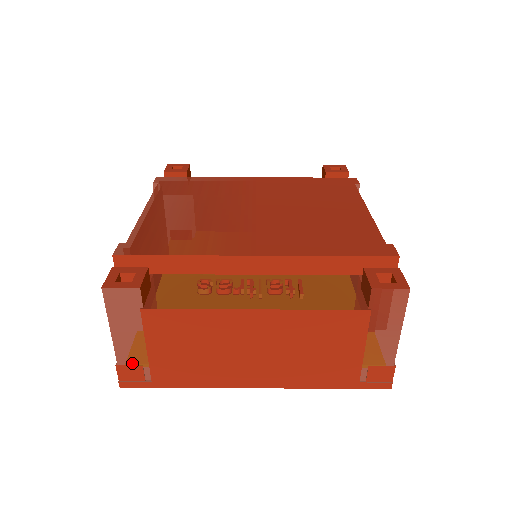
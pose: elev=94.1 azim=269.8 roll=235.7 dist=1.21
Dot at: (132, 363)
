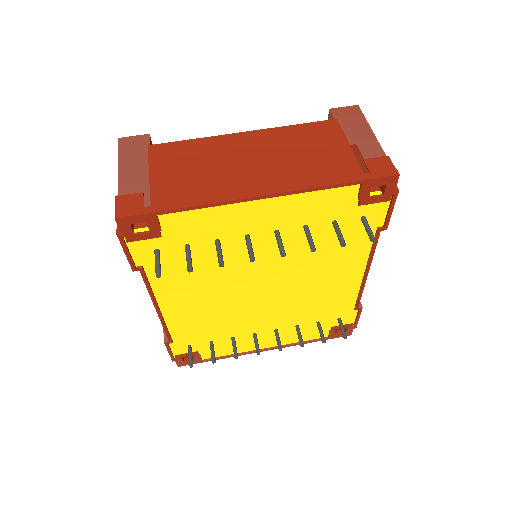
Dot at: (133, 193)
